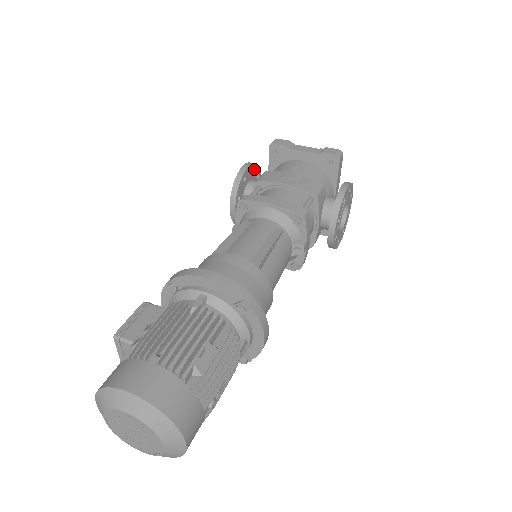
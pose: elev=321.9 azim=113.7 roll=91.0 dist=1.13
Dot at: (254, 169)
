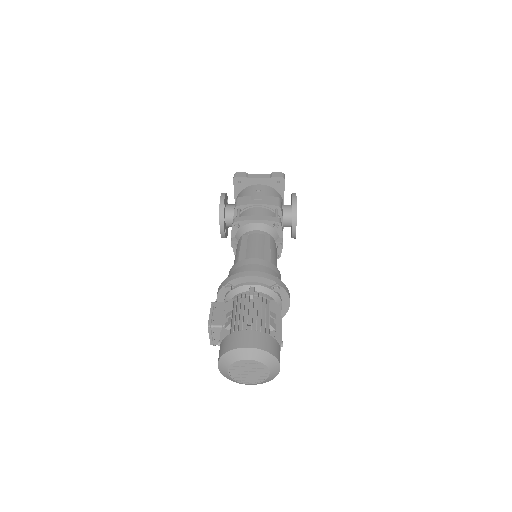
Dot at: (226, 197)
